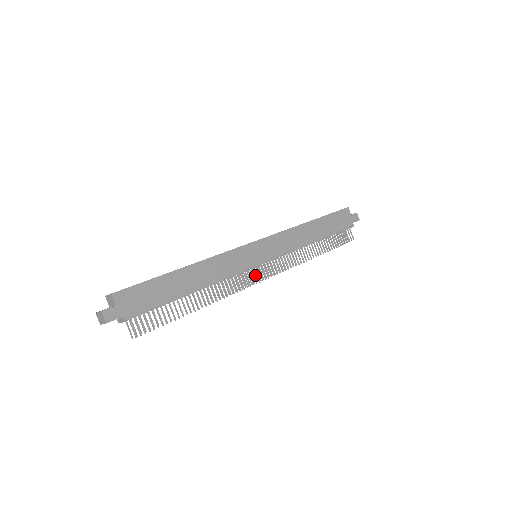
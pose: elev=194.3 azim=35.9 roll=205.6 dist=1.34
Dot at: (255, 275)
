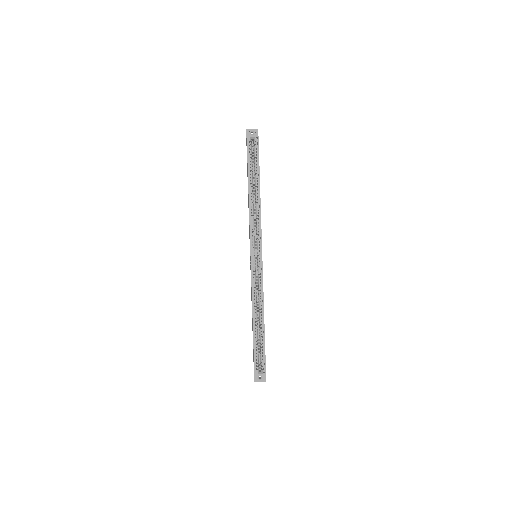
Dot at: occluded
